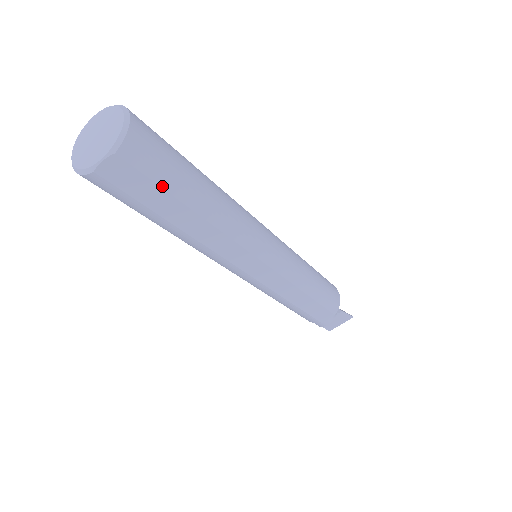
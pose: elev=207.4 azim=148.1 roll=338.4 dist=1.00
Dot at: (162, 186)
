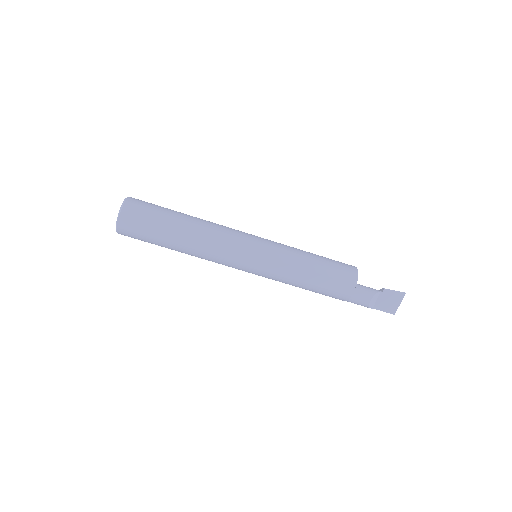
Dot at: (151, 222)
